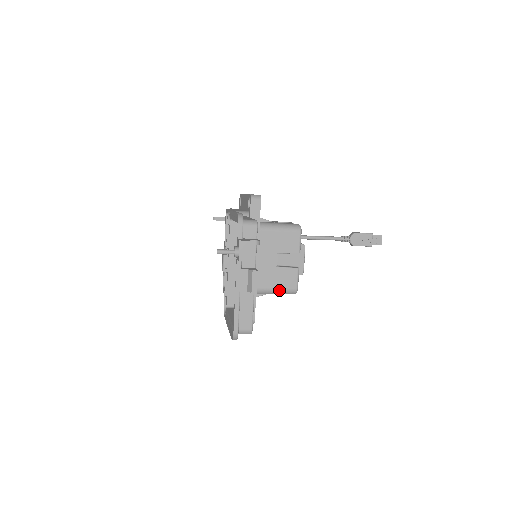
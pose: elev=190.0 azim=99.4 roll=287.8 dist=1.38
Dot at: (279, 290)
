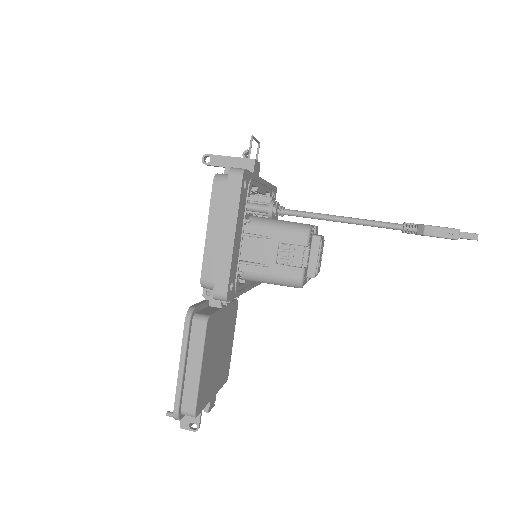
Dot at: occluded
